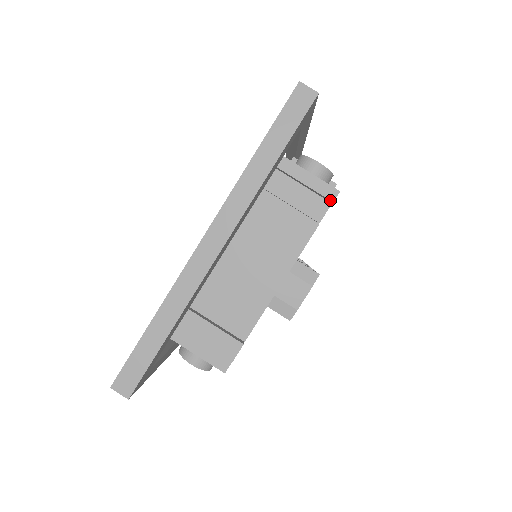
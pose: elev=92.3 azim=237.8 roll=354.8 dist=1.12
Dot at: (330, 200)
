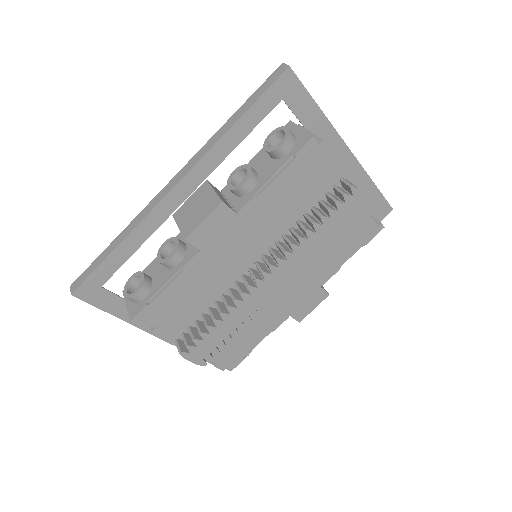
Dot at: (380, 222)
